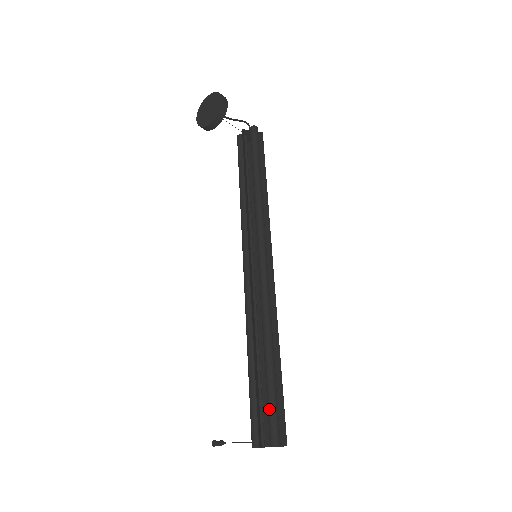
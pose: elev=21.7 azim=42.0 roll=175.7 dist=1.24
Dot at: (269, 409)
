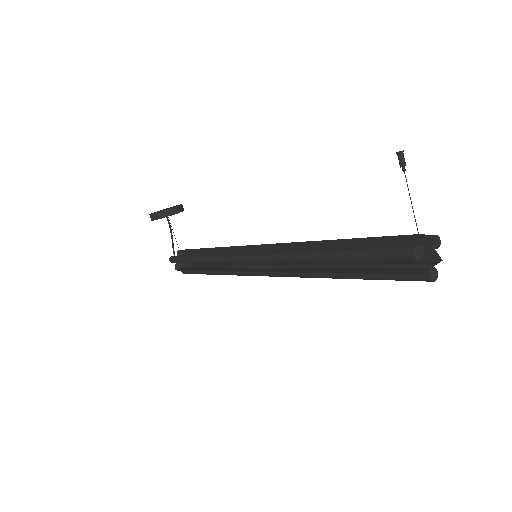
Dot at: occluded
